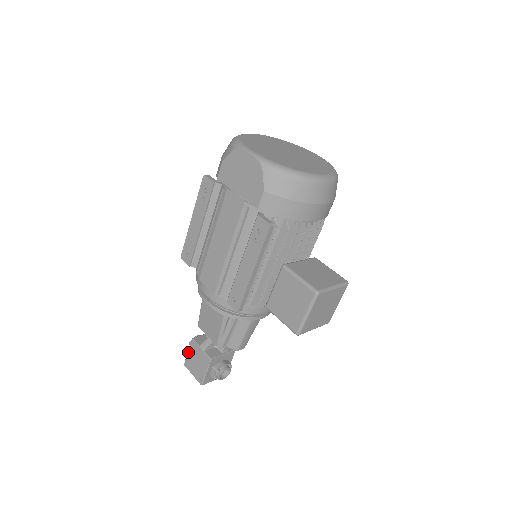
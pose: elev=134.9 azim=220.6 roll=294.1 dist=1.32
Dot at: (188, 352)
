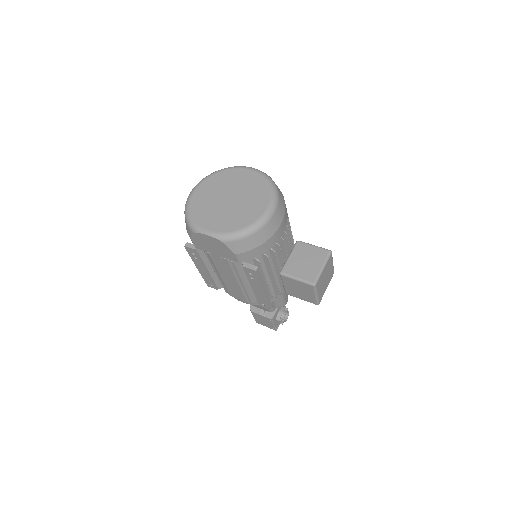
Dot at: (254, 317)
